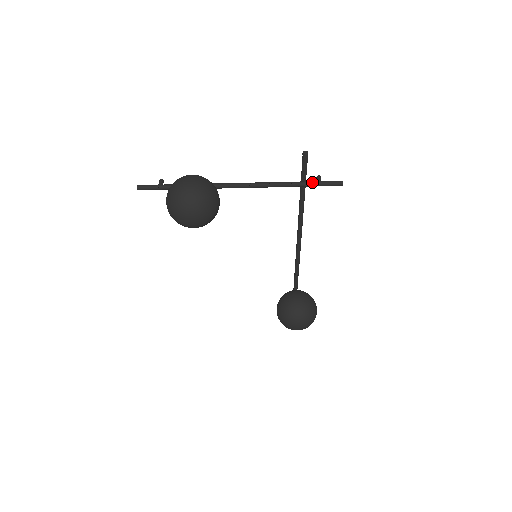
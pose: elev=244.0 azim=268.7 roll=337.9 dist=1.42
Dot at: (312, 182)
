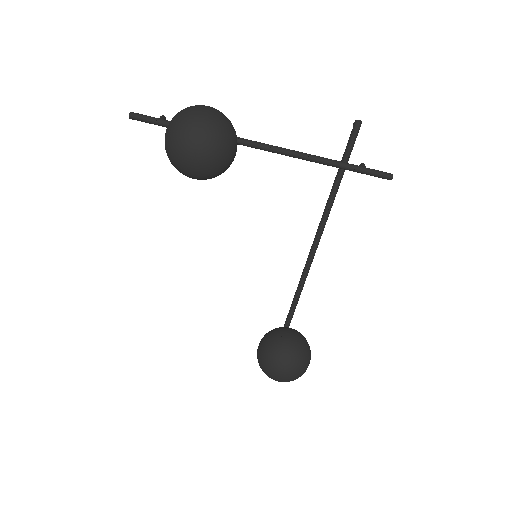
Dot at: (356, 165)
